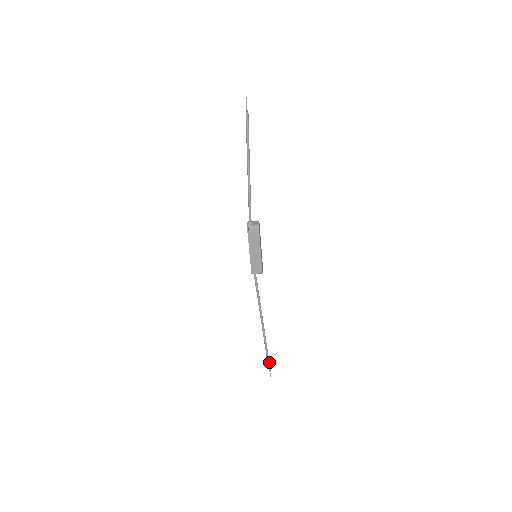
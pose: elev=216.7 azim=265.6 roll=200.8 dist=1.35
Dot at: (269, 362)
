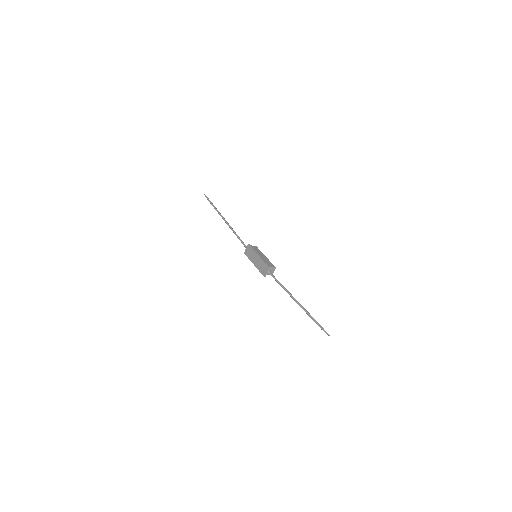
Dot at: (211, 202)
